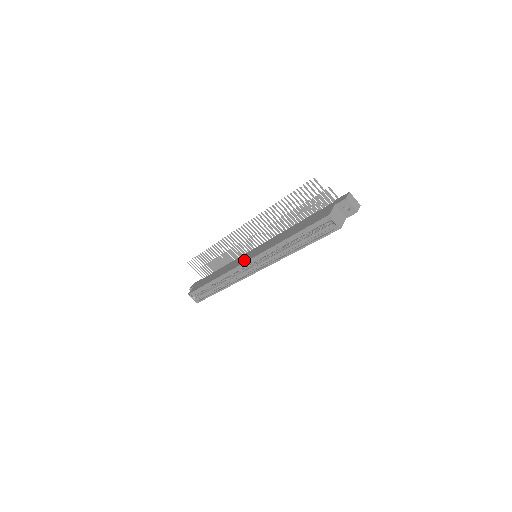
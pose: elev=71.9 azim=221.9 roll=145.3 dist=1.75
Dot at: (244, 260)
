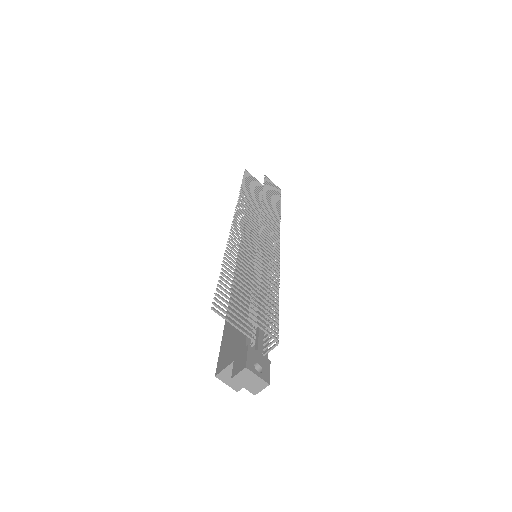
Dot at: occluded
